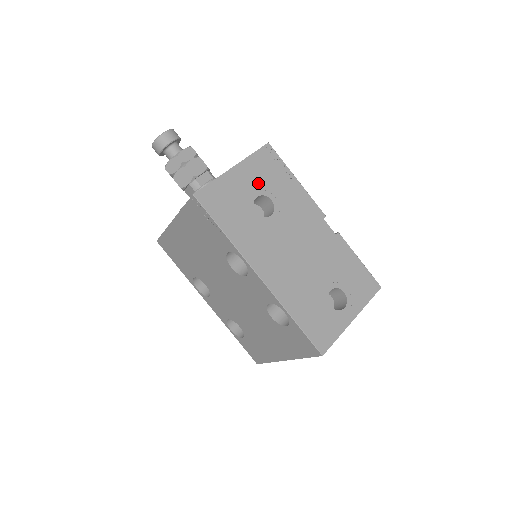
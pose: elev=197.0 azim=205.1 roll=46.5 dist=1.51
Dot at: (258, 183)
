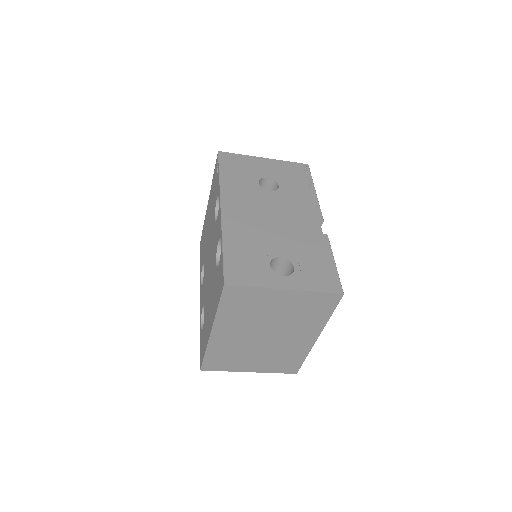
Dot at: (276, 173)
